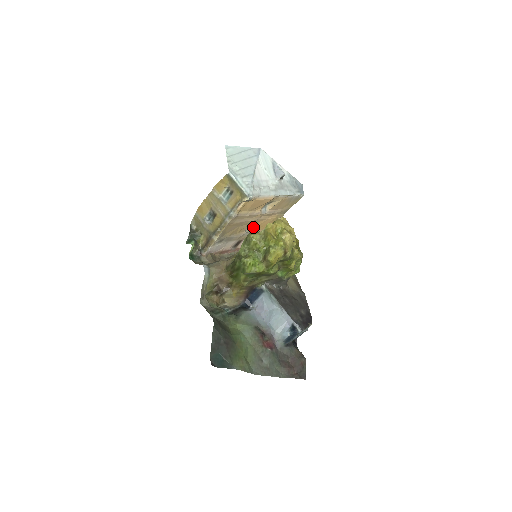
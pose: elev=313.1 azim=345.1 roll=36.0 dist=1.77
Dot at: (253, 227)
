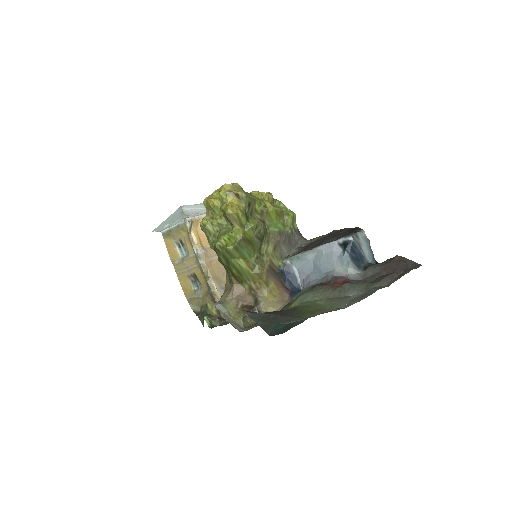
Dot at: occluded
